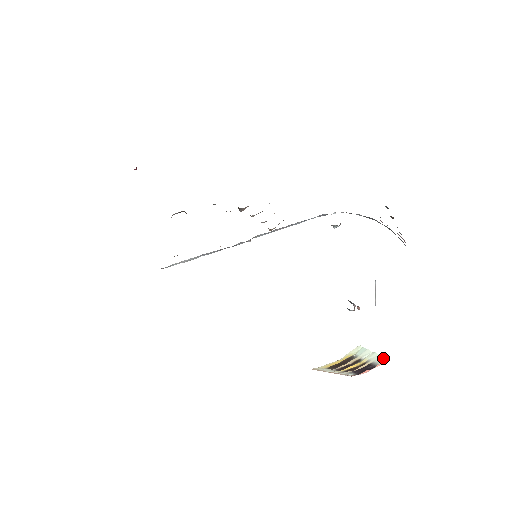
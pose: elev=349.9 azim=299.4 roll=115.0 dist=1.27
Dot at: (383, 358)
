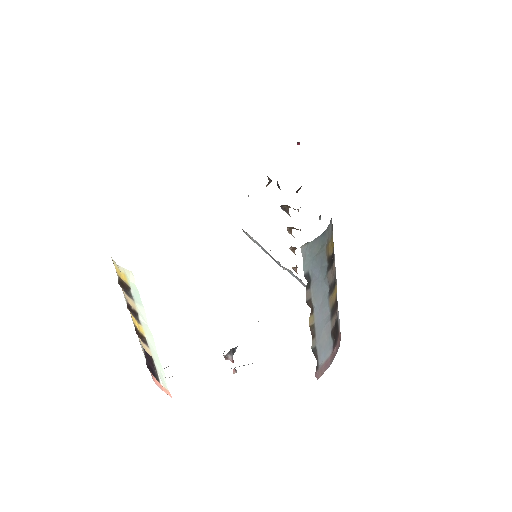
Dot at: (165, 378)
